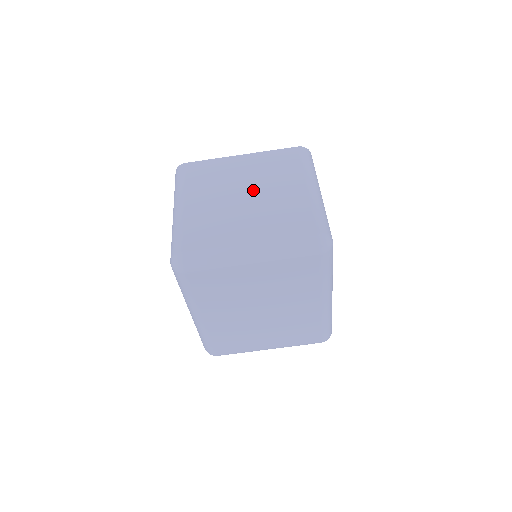
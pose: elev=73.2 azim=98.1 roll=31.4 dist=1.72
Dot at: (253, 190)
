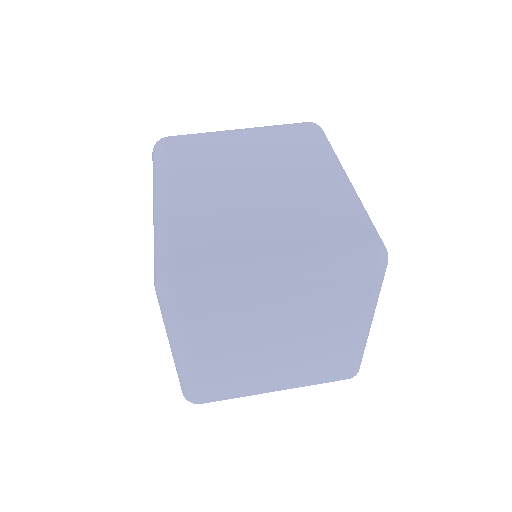
Dot at: occluded
